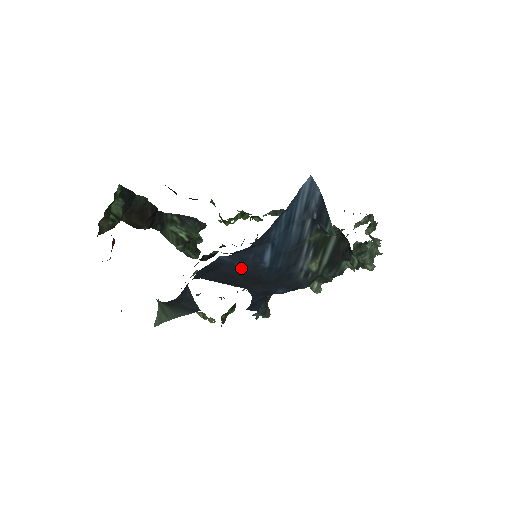
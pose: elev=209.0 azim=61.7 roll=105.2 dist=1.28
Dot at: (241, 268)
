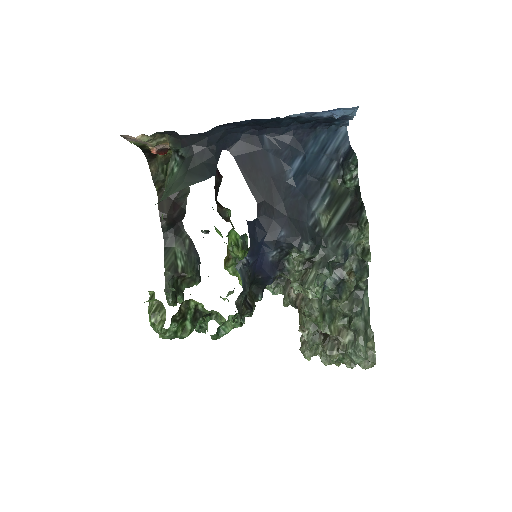
Dot at: (270, 164)
